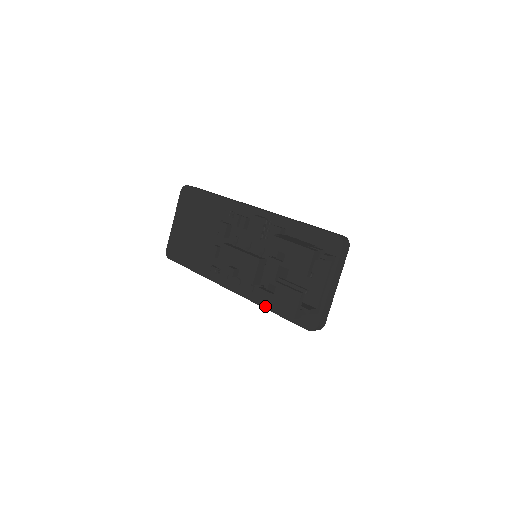
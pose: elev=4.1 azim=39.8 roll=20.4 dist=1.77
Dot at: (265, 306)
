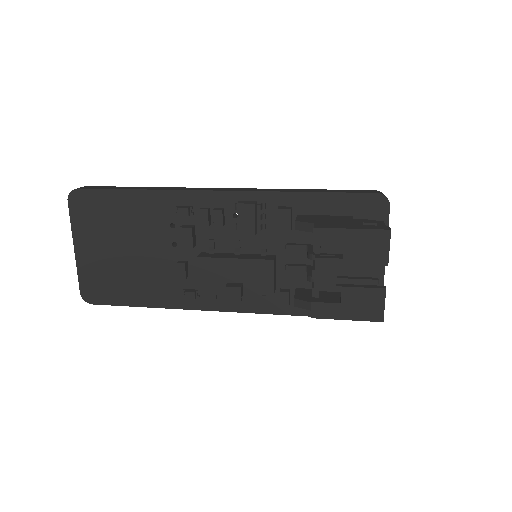
Dot at: (293, 313)
